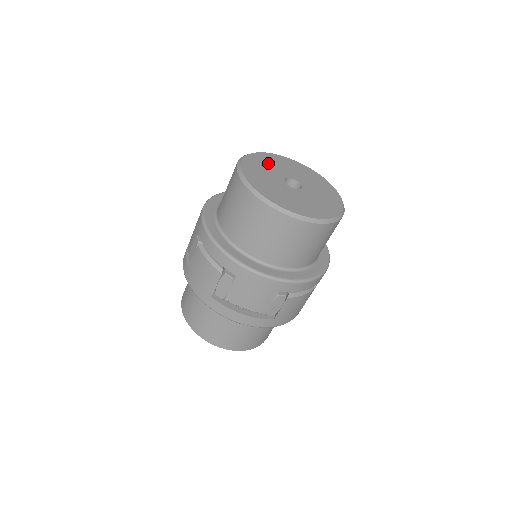
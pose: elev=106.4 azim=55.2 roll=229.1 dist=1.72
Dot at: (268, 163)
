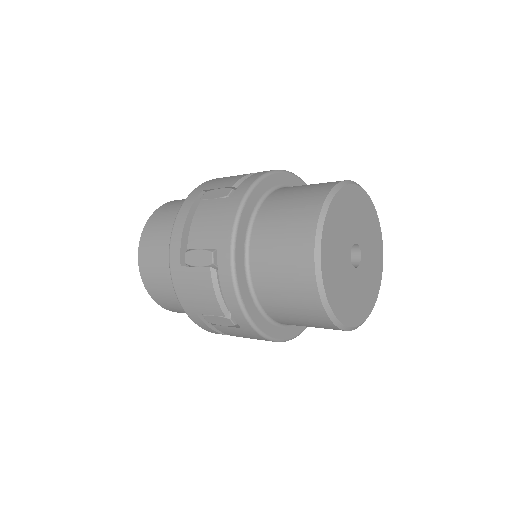
Dot at: (345, 215)
